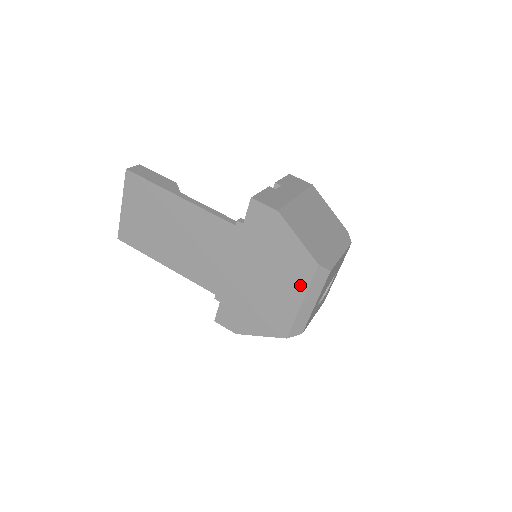
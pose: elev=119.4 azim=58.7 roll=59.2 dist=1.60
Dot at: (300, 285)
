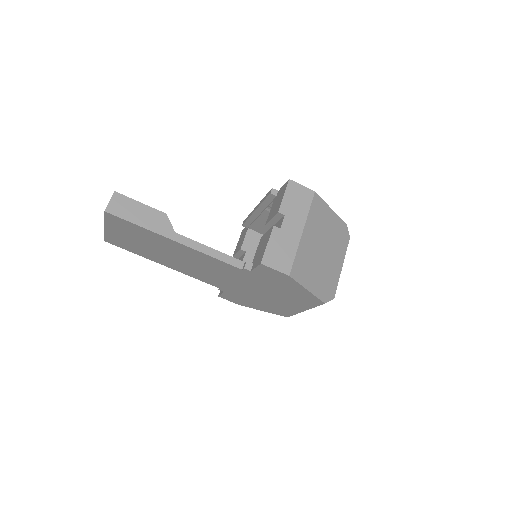
Dot at: (305, 305)
